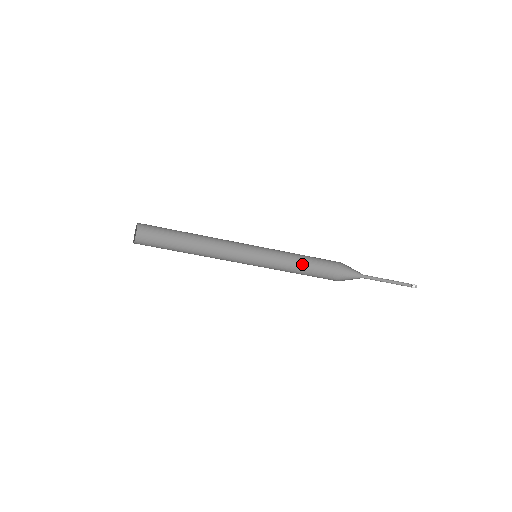
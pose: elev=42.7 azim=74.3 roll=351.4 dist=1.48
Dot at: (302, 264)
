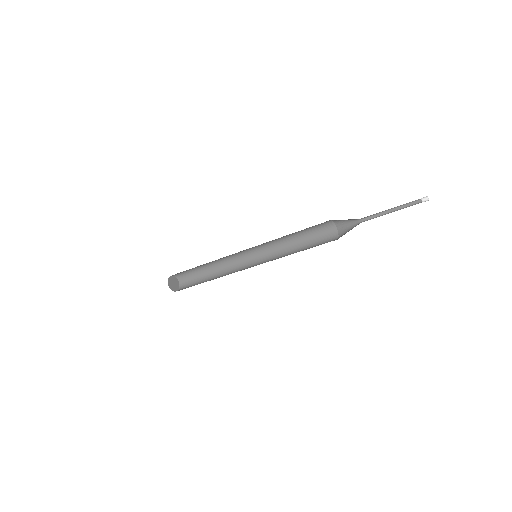
Dot at: (301, 237)
